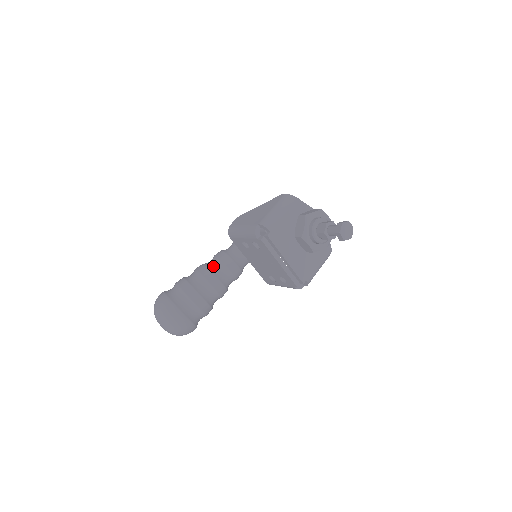
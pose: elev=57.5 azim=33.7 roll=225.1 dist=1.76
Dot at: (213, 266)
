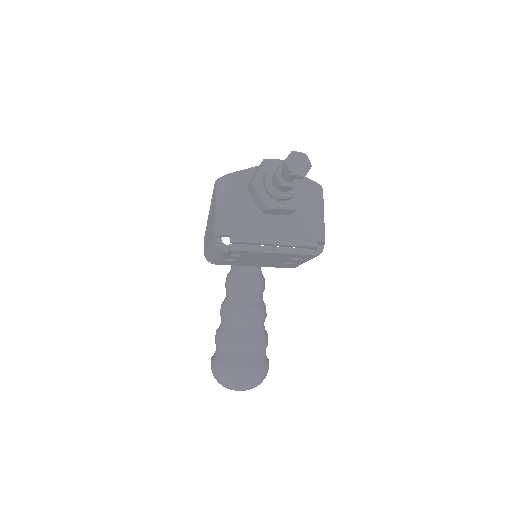
Dot at: (230, 298)
